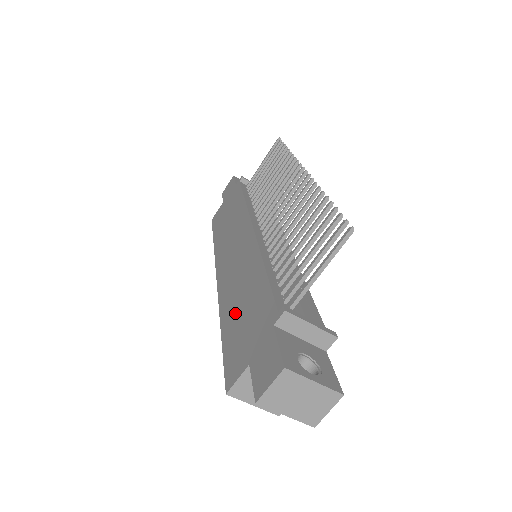
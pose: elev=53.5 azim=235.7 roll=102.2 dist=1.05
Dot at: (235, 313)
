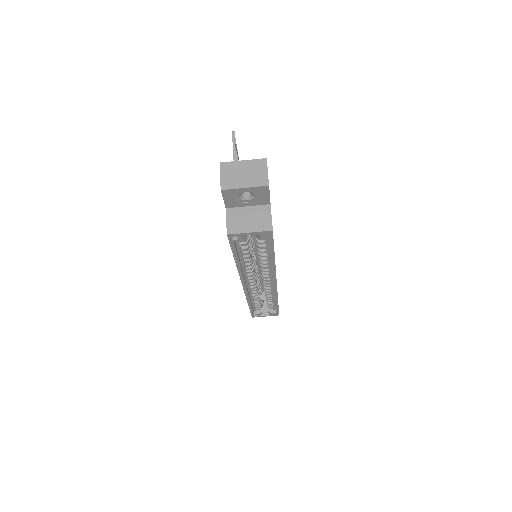
Dot at: occluded
